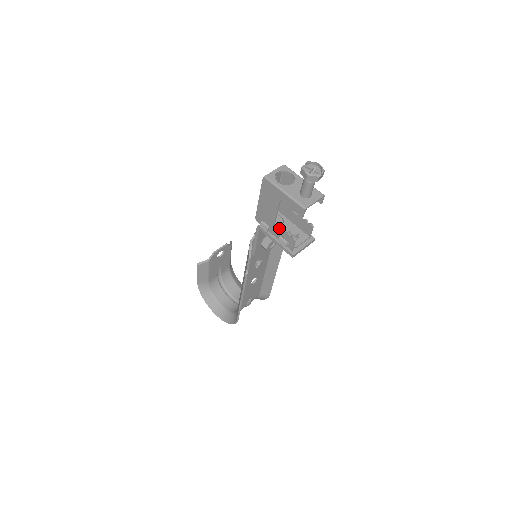
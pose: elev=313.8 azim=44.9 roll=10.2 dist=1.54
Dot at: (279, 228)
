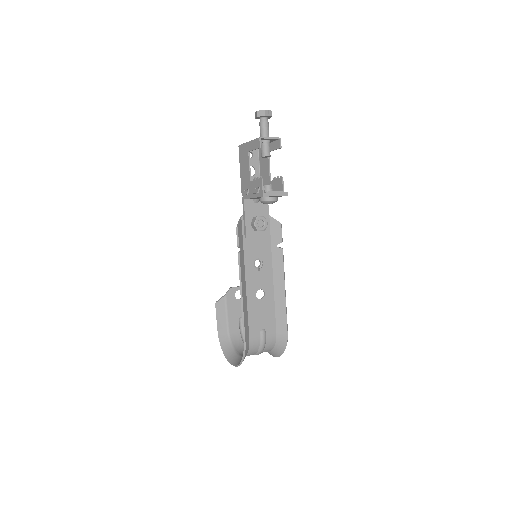
Dot at: (253, 181)
